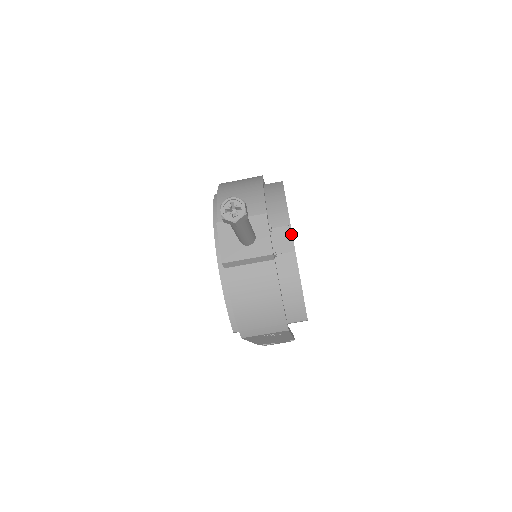
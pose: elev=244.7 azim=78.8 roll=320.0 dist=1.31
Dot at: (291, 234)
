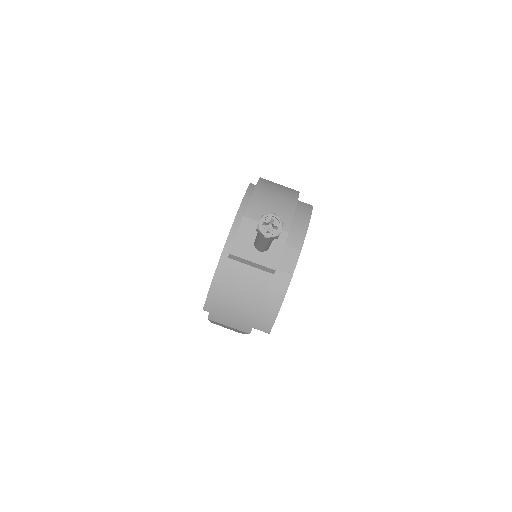
Dot at: (297, 259)
